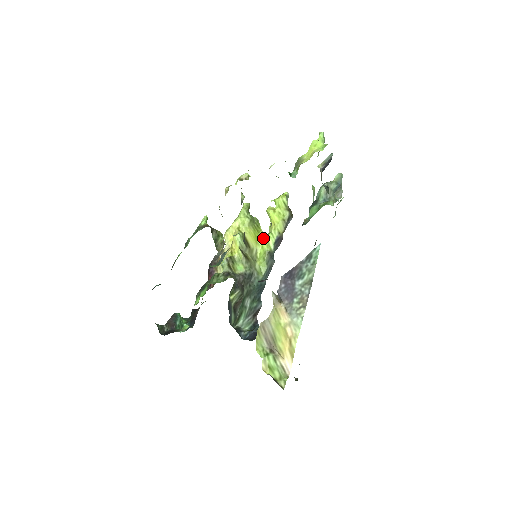
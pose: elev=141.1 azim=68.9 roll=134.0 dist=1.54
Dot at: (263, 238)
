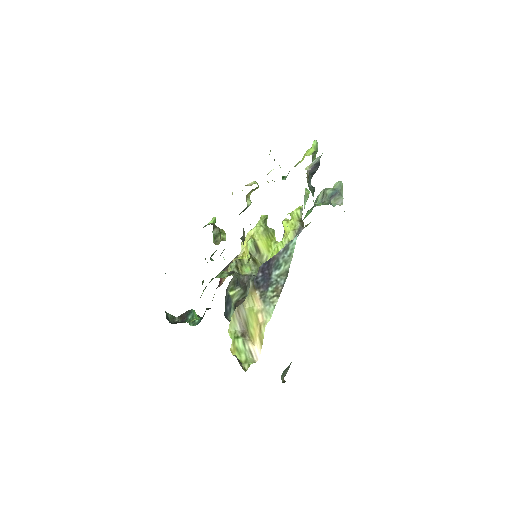
Dot at: (274, 246)
